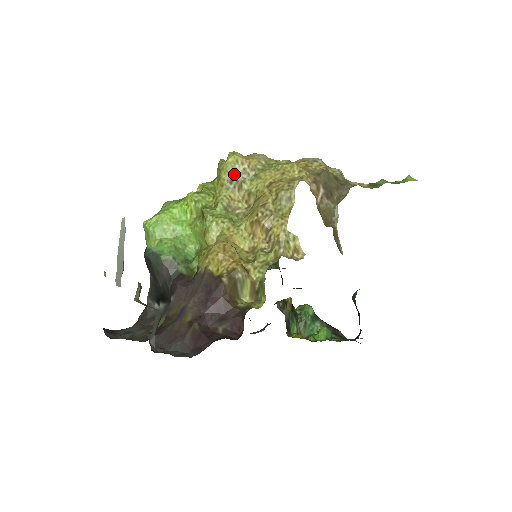
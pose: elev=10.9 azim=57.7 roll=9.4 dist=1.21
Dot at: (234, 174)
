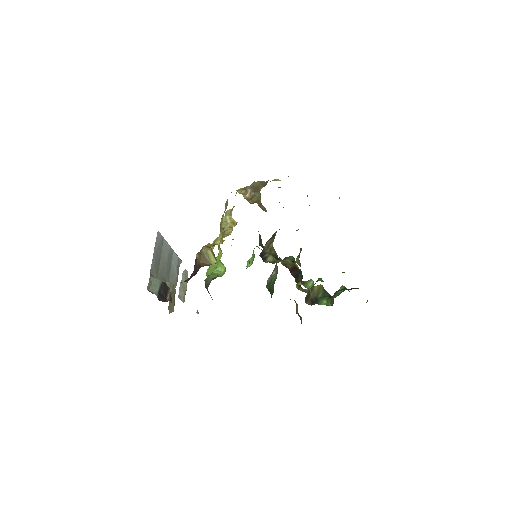
Dot at: occluded
